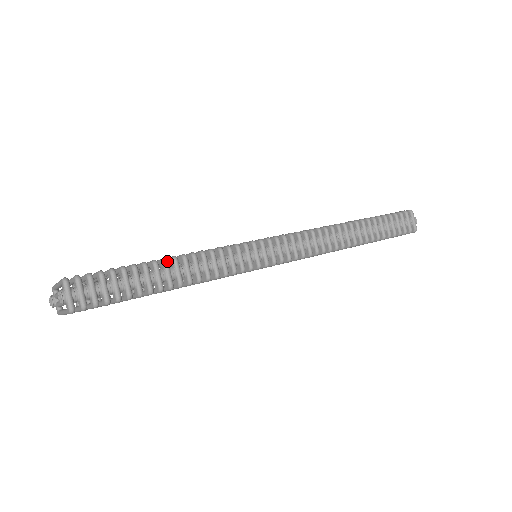
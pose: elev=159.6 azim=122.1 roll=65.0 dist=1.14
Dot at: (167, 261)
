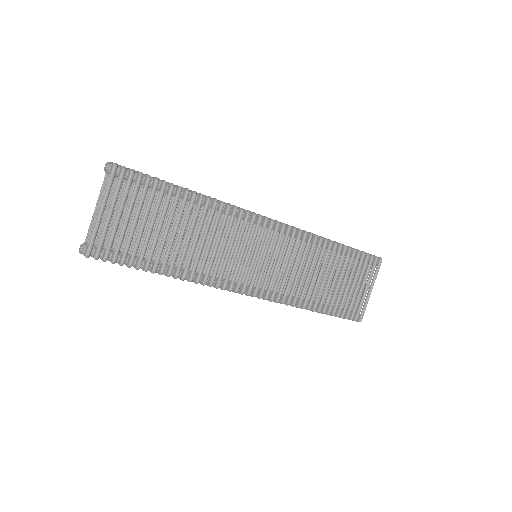
Dot at: occluded
